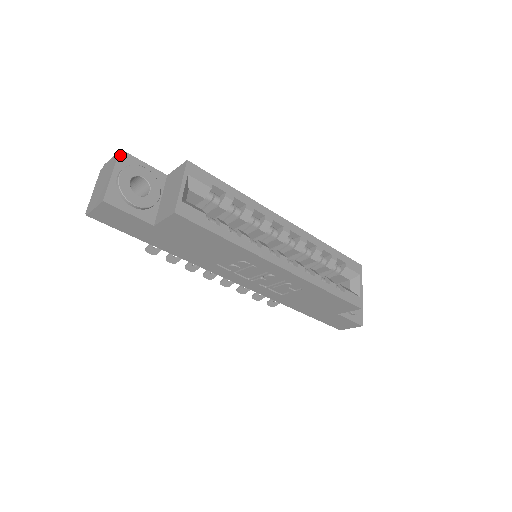
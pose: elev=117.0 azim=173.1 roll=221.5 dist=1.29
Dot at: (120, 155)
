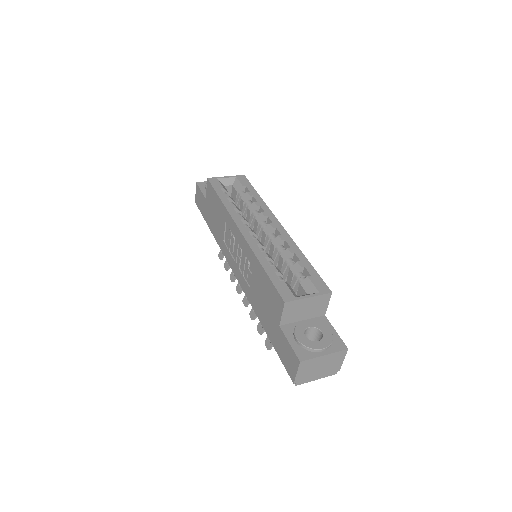
Dot at: occluded
